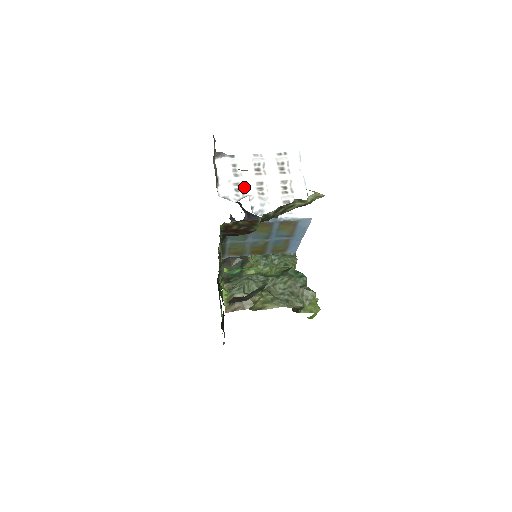
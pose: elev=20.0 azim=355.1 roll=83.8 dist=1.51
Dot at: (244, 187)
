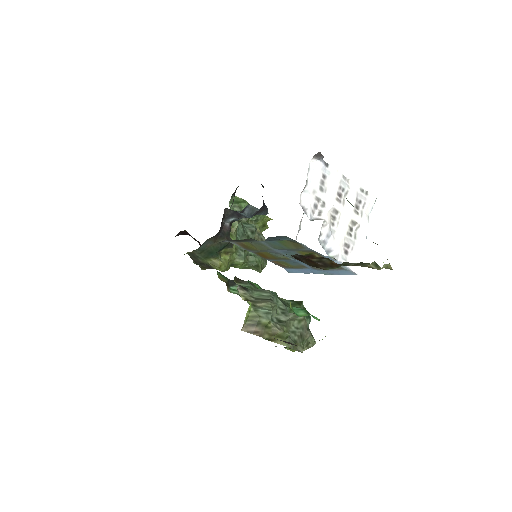
Dot at: (323, 207)
